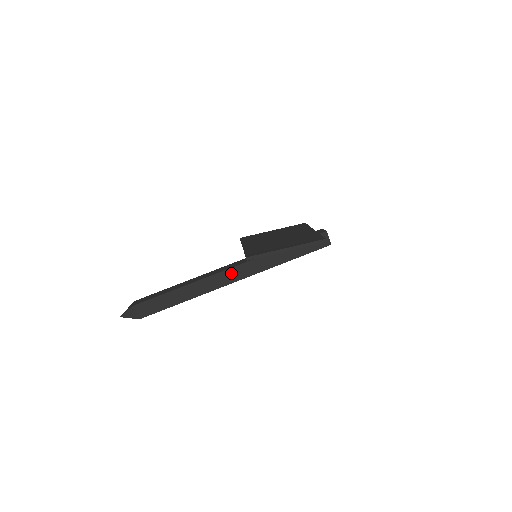
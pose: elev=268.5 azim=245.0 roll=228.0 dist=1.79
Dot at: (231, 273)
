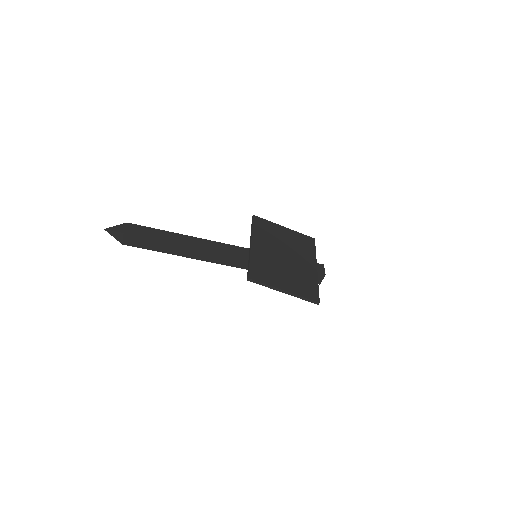
Dot at: (226, 258)
